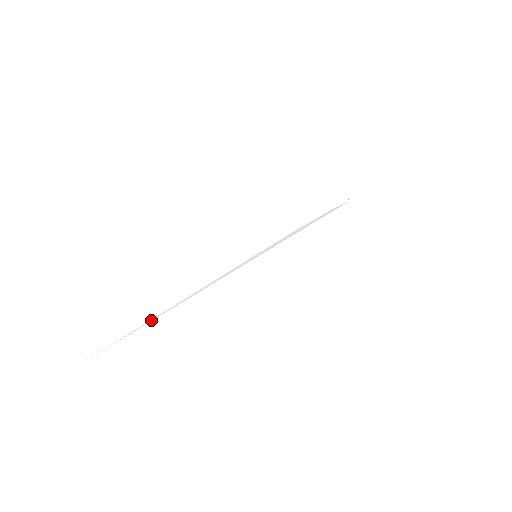
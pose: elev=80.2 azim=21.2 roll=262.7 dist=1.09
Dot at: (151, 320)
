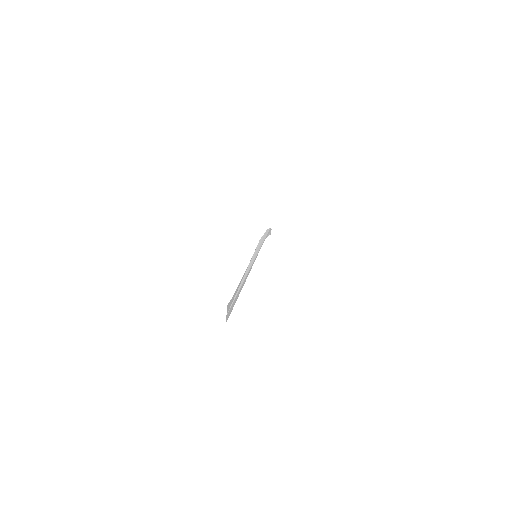
Dot at: (238, 290)
